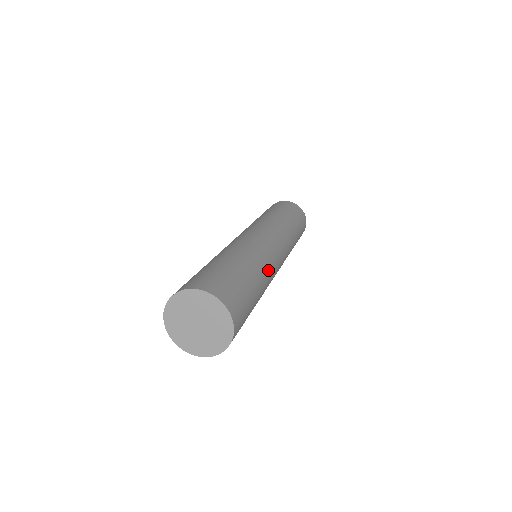
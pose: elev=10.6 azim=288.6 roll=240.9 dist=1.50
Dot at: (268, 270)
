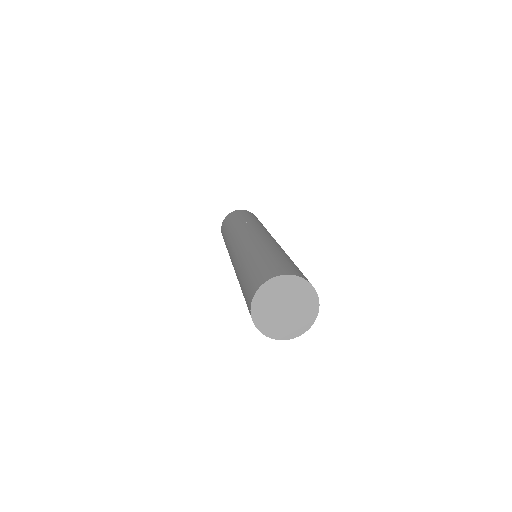
Dot at: occluded
